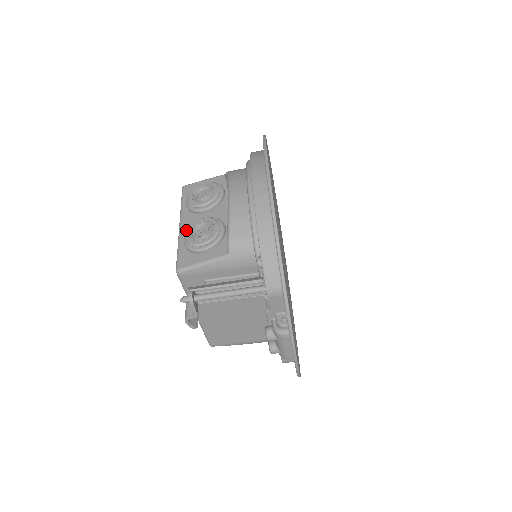
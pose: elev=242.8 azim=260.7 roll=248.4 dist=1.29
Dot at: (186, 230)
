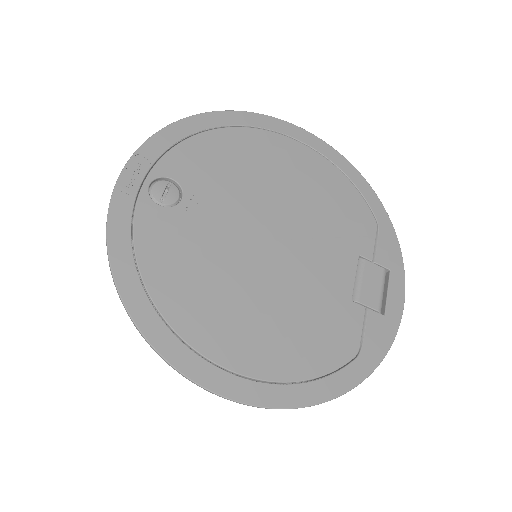
Dot at: occluded
